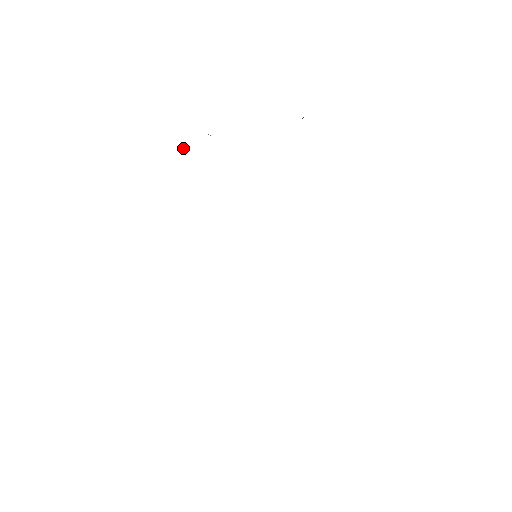
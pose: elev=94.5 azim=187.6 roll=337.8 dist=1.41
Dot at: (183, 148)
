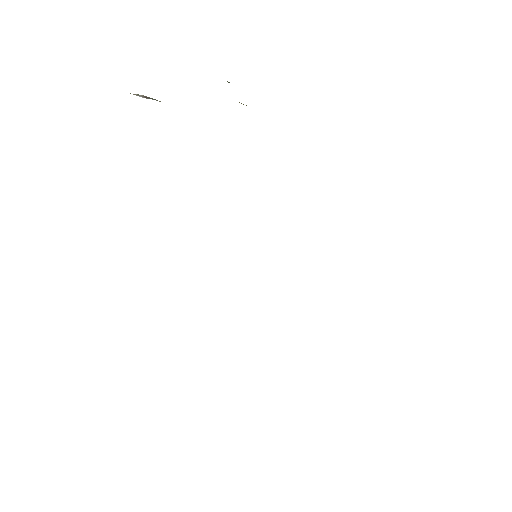
Dot at: occluded
